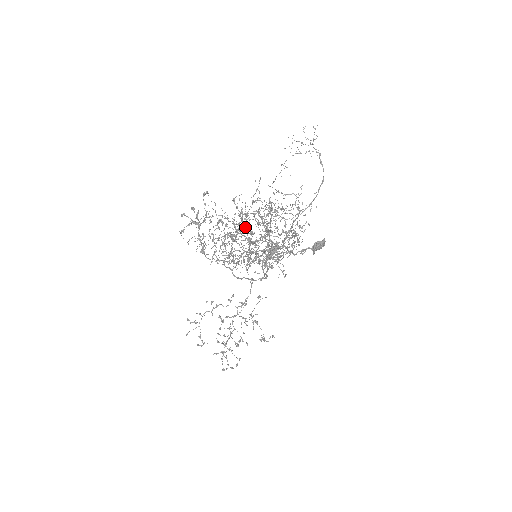
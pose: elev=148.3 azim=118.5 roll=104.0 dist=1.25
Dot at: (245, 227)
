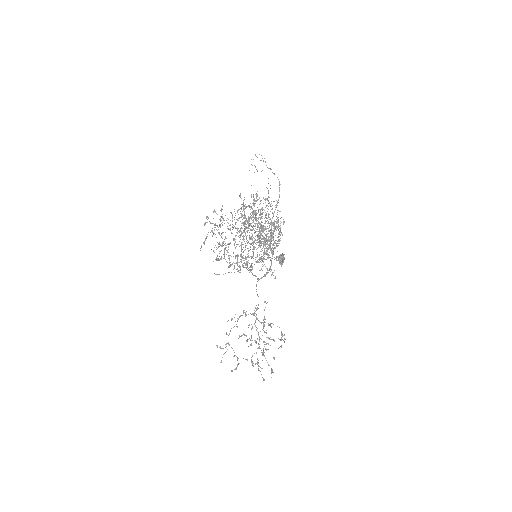
Dot at: (257, 207)
